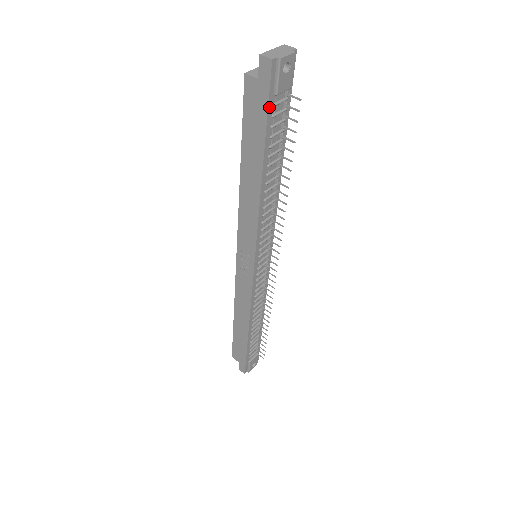
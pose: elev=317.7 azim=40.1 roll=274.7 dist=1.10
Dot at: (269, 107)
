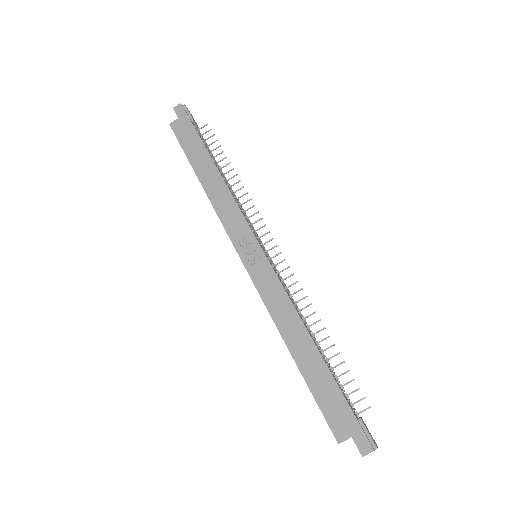
Dot at: (193, 125)
